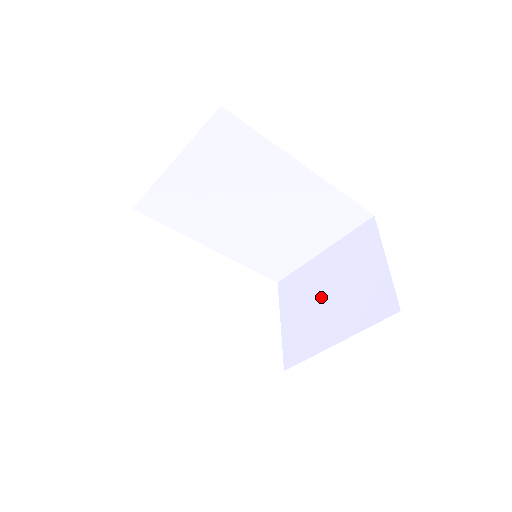
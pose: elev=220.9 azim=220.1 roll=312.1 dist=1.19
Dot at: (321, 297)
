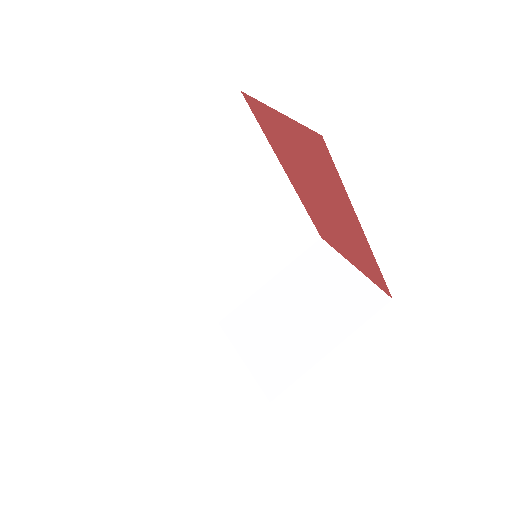
Dot at: (289, 317)
